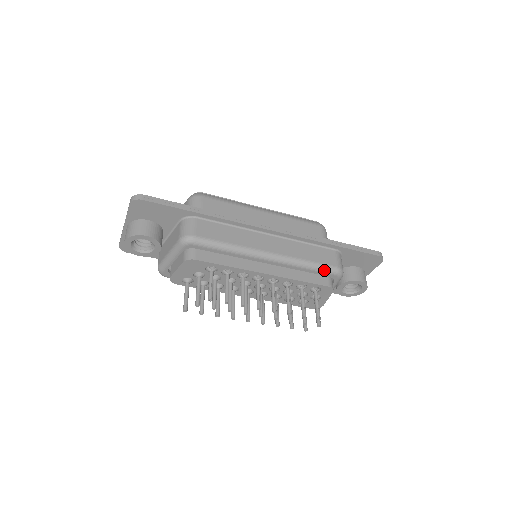
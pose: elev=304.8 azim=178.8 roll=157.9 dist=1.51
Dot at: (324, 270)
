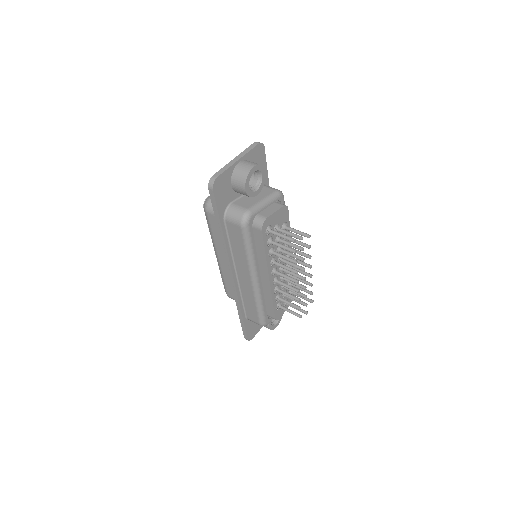
Dot at: occluded
